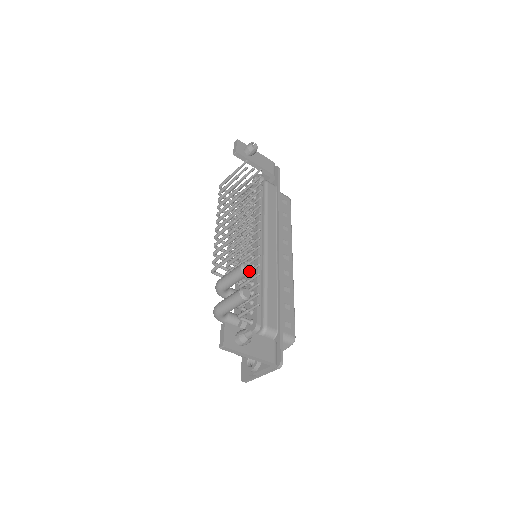
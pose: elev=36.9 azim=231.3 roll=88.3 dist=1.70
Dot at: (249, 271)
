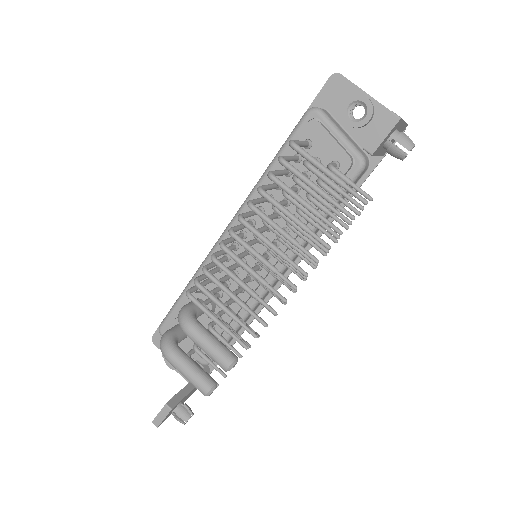
Dot at: occluded
